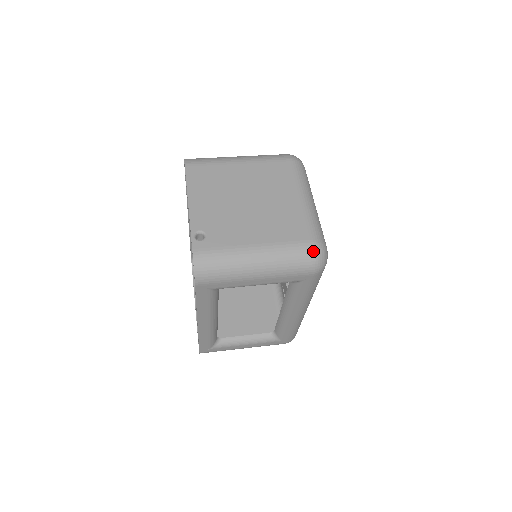
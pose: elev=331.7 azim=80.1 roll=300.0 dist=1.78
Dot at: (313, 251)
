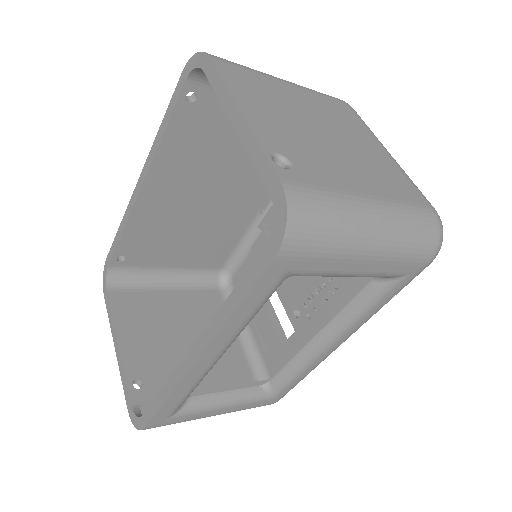
Dot at: (437, 222)
